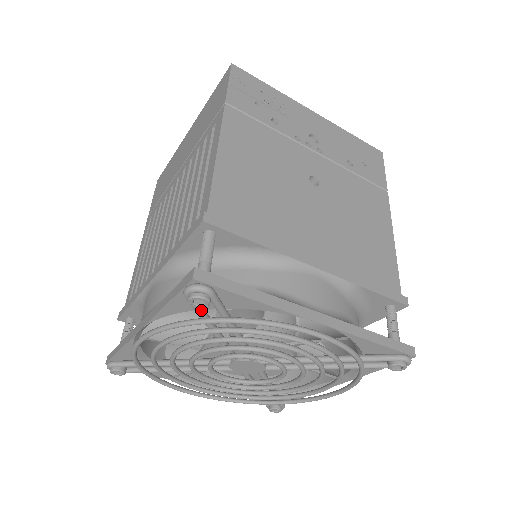
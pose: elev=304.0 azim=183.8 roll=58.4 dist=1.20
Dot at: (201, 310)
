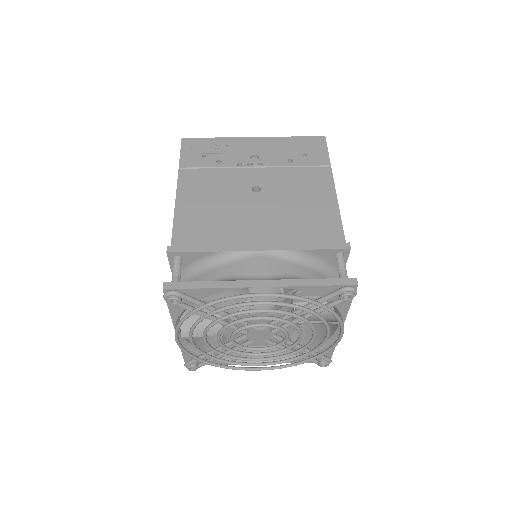
Dot at: (185, 306)
